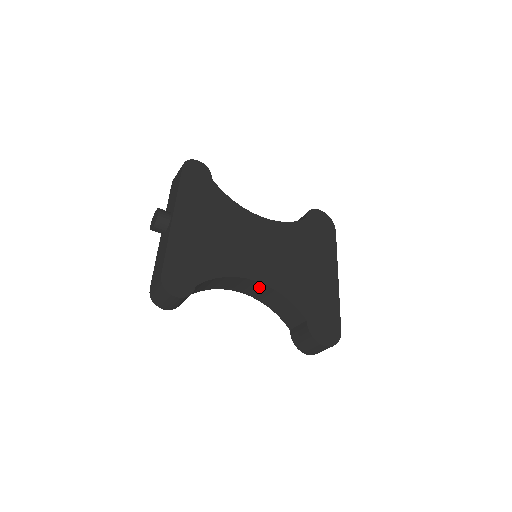
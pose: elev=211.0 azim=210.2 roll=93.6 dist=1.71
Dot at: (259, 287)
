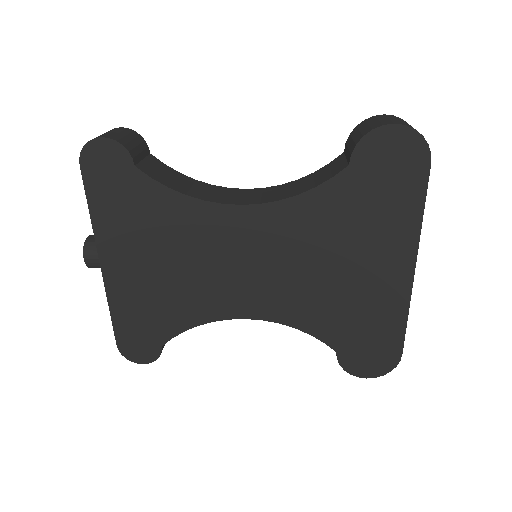
Dot at: occluded
